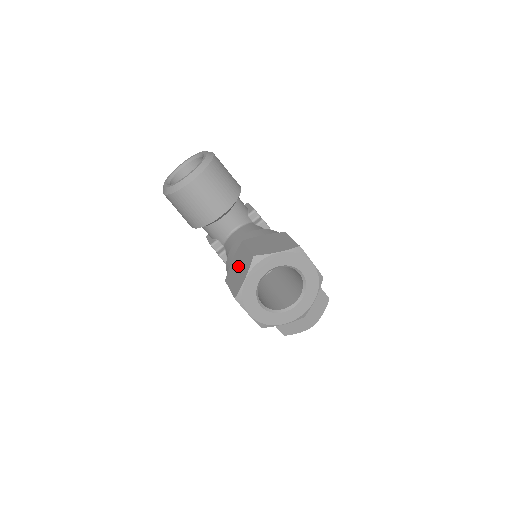
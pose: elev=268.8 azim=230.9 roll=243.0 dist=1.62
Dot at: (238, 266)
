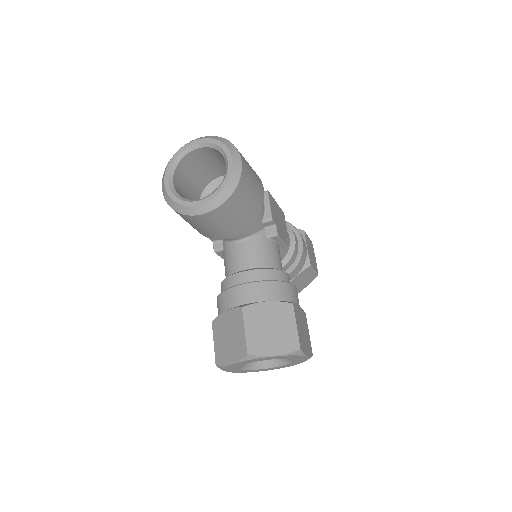
Dot at: (229, 333)
